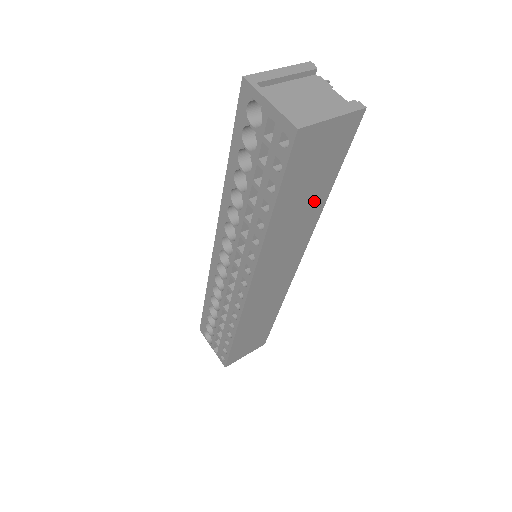
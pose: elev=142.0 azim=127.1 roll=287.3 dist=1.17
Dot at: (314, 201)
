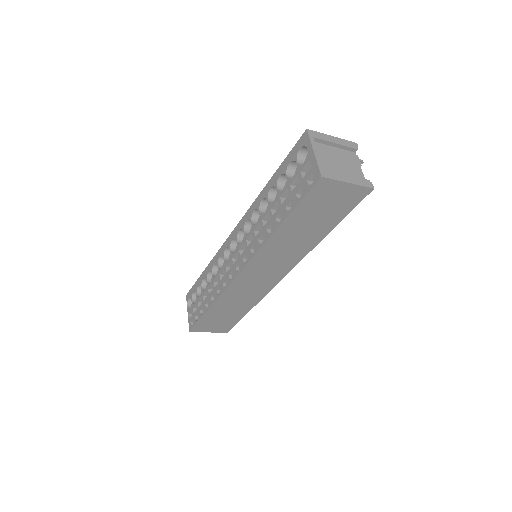
Dot at: (313, 234)
